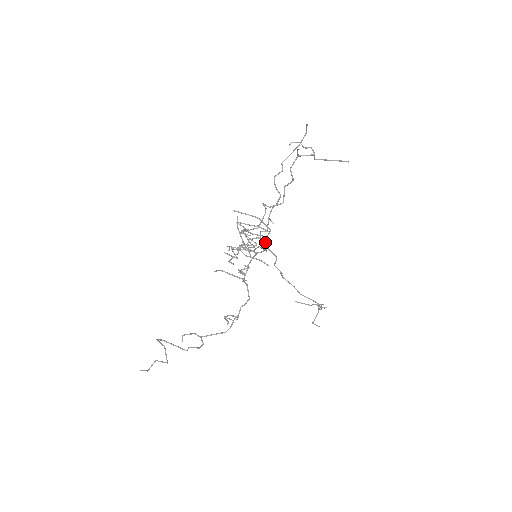
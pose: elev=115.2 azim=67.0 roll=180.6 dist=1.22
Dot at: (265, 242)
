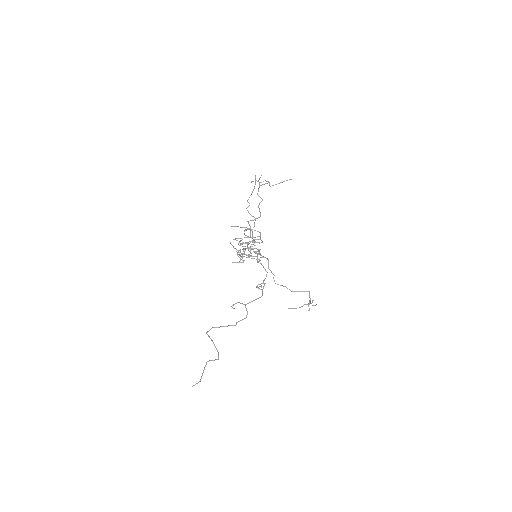
Dot at: (260, 239)
